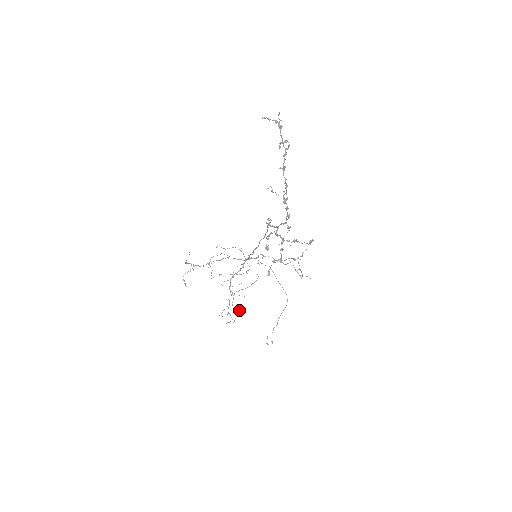
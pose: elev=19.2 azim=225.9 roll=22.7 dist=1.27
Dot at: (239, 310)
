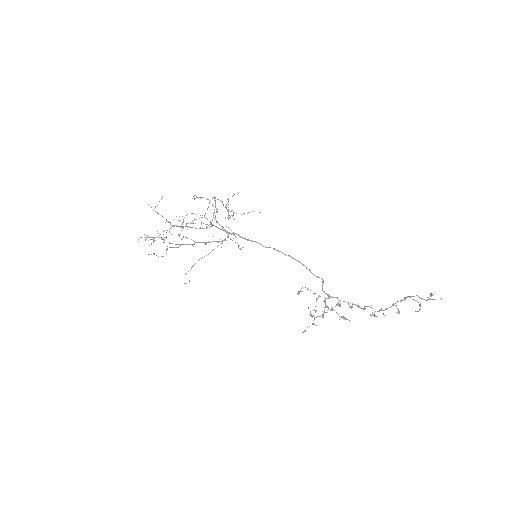
Dot at: (164, 242)
